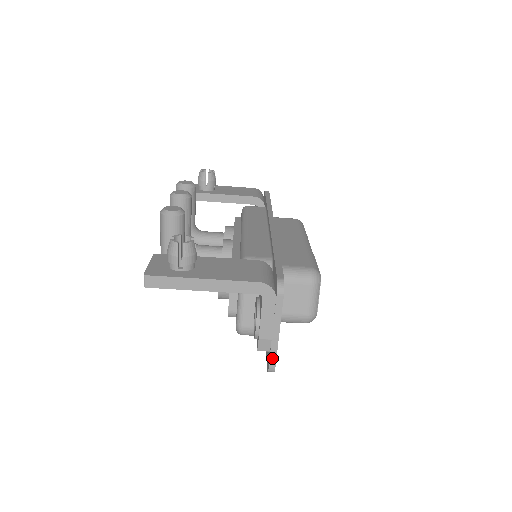
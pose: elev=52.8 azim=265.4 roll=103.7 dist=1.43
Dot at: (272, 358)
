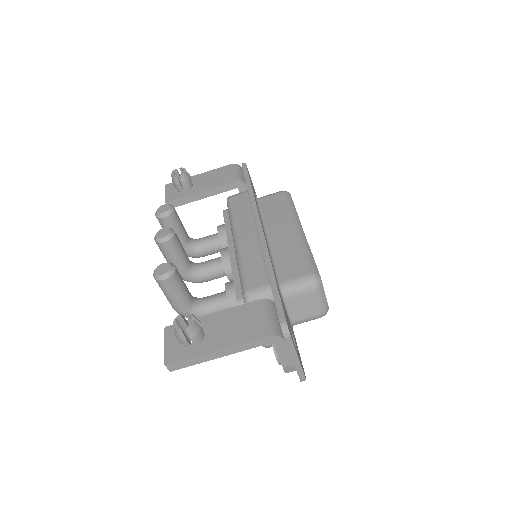
Dot at: (300, 375)
